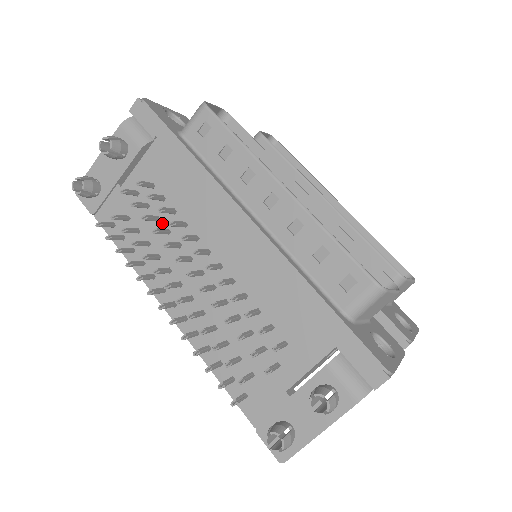
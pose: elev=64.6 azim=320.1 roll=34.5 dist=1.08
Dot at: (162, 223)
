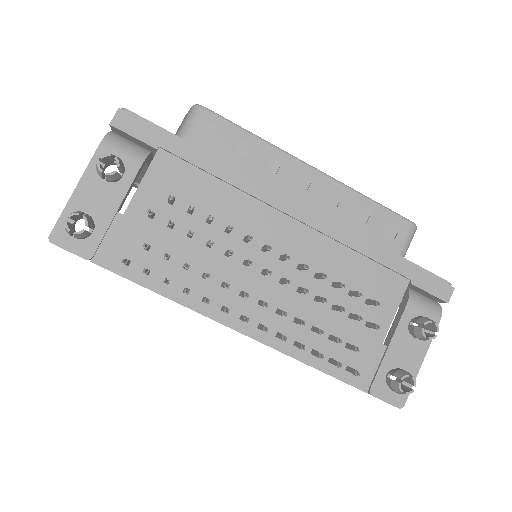
Dot at: (197, 238)
